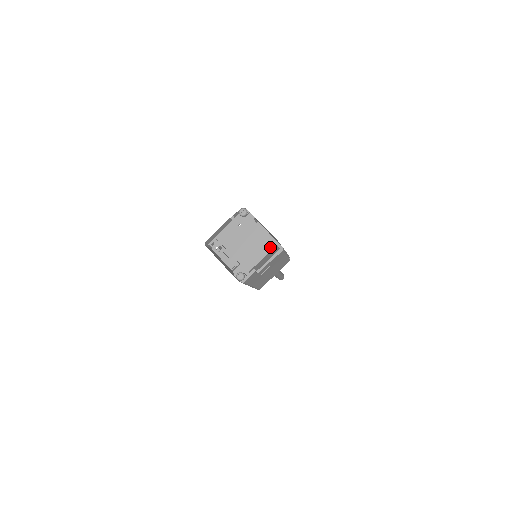
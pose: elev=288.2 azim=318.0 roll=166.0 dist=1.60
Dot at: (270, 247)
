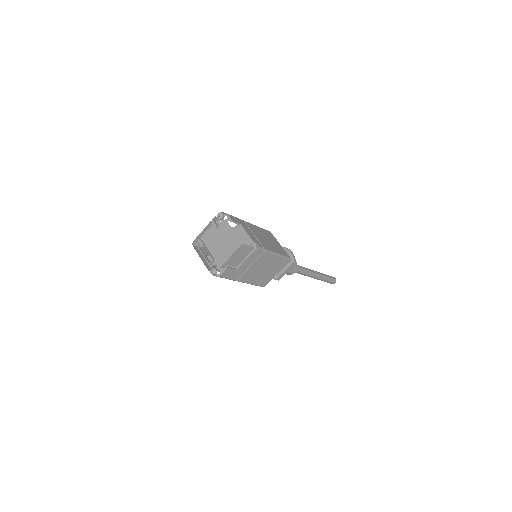
Dot at: (237, 246)
